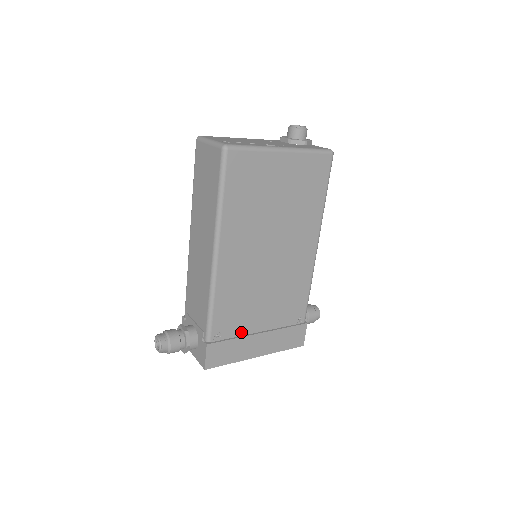
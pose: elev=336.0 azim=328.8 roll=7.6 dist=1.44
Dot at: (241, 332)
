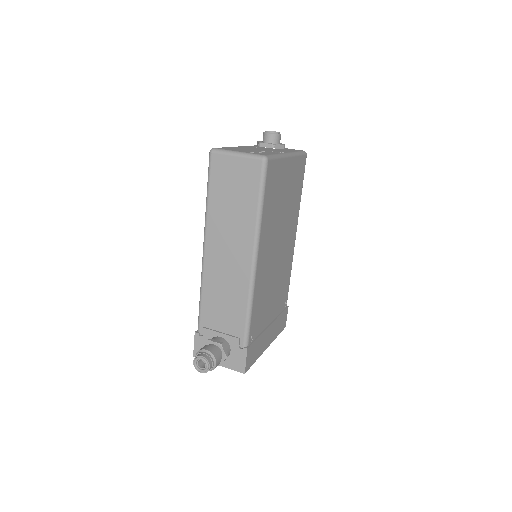
Dot at: (261, 329)
